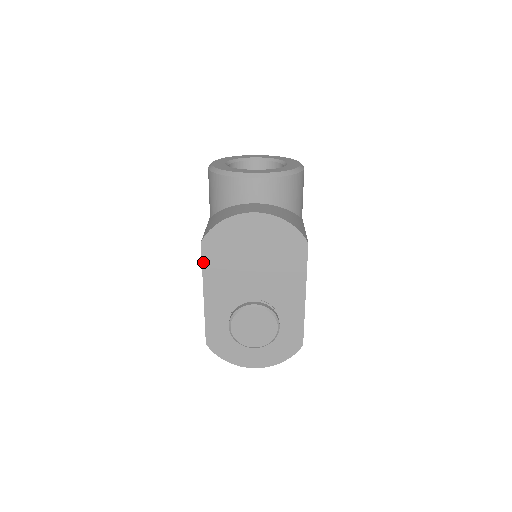
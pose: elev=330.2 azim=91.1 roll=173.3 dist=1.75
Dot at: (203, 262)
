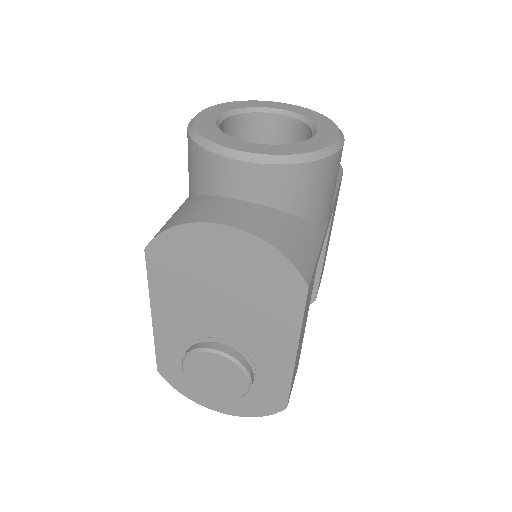
Dot at: (149, 276)
